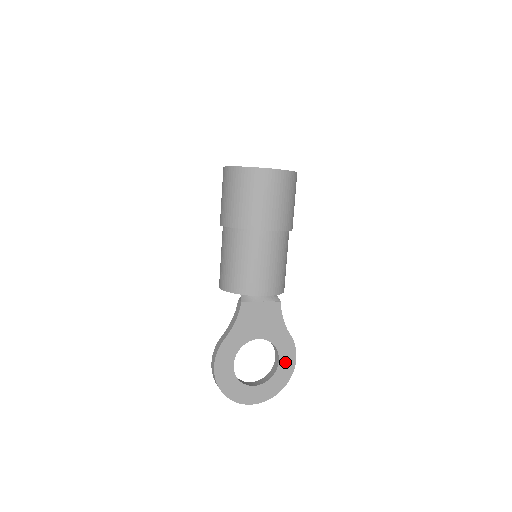
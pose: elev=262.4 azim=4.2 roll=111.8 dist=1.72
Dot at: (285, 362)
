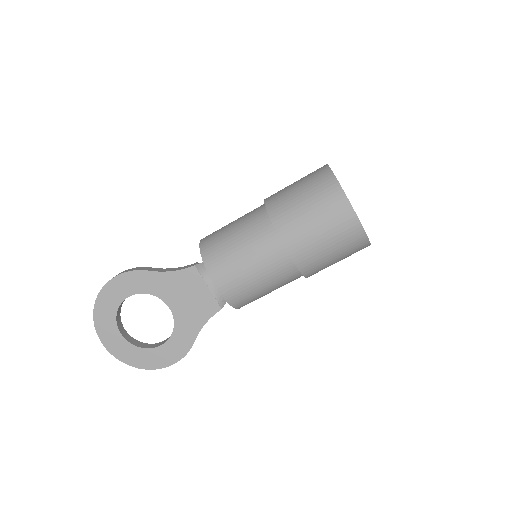
Dot at: (164, 353)
